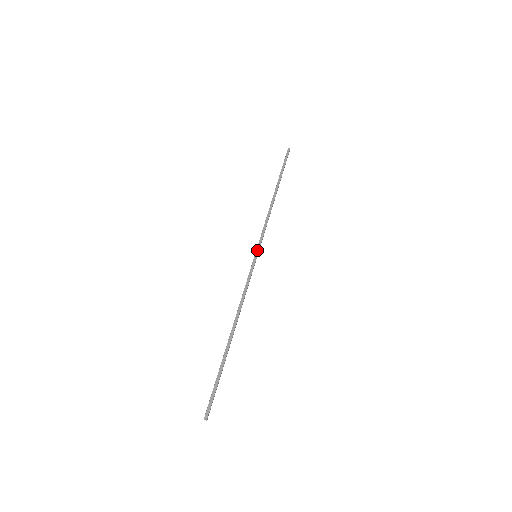
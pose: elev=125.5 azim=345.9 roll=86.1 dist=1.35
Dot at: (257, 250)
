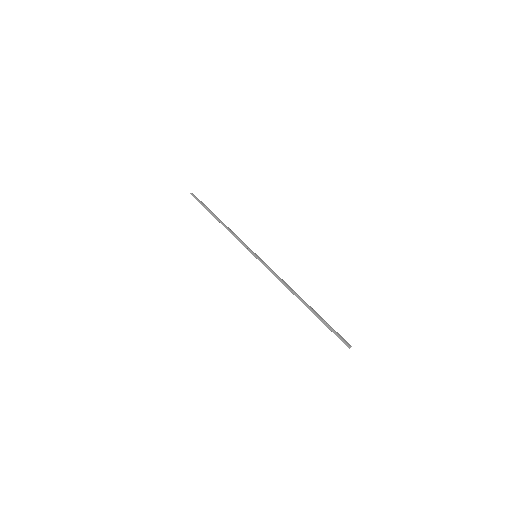
Dot at: (253, 252)
